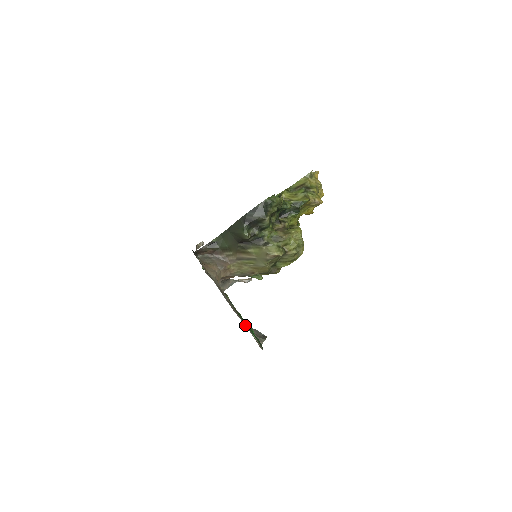
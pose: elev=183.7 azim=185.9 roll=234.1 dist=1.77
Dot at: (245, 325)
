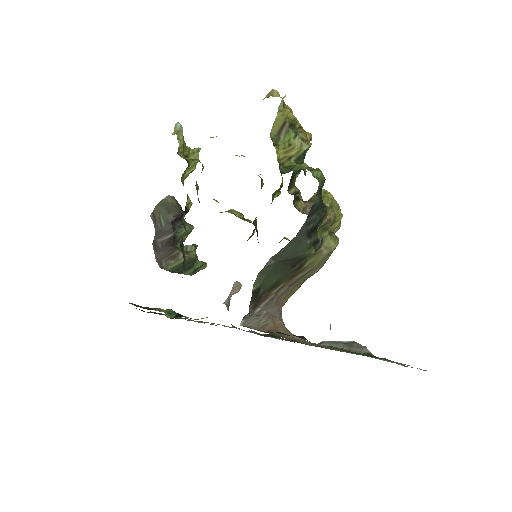
Dot at: occluded
